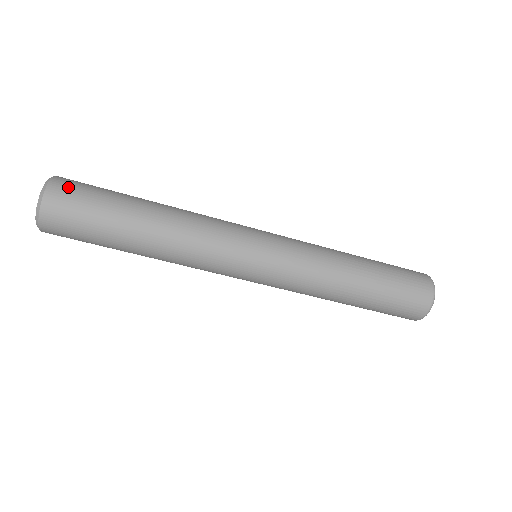
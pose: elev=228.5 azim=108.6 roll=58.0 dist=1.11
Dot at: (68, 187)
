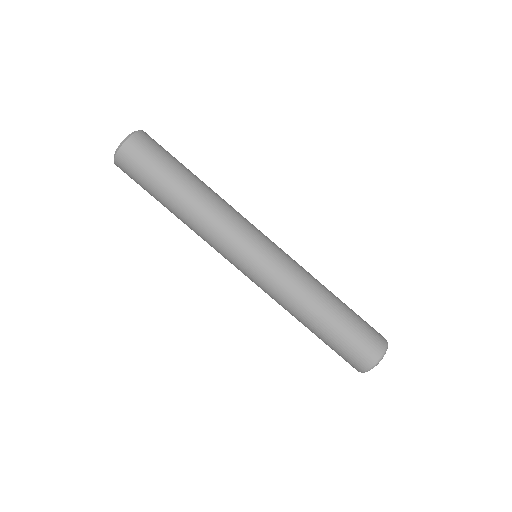
Dot at: occluded
